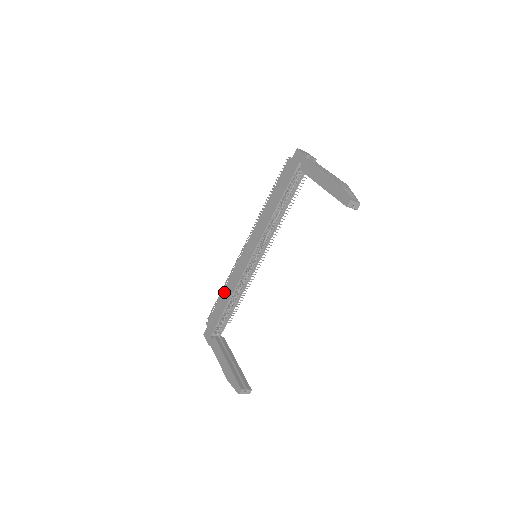
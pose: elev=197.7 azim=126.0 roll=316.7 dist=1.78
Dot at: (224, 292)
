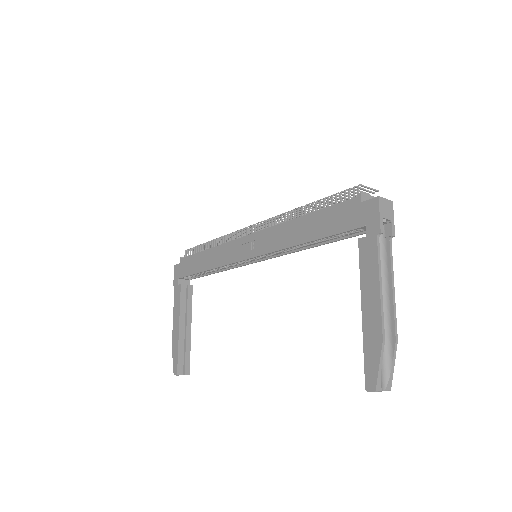
Dot at: (207, 253)
